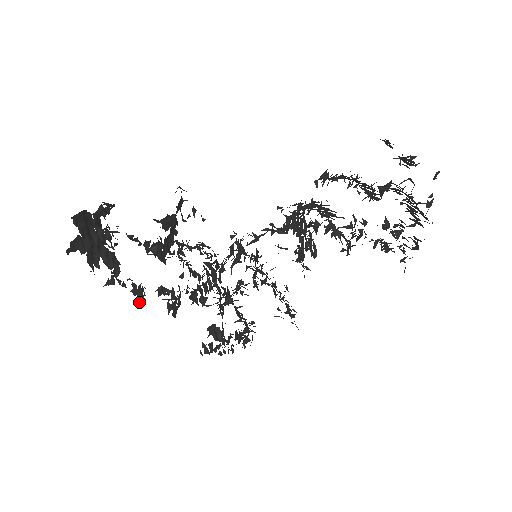
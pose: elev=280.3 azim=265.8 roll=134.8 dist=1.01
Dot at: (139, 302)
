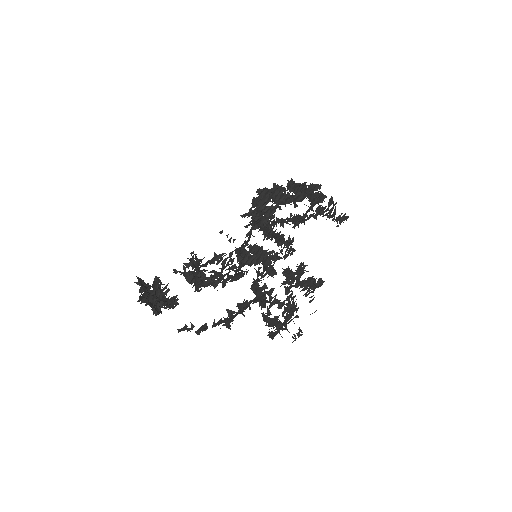
Dot at: (204, 329)
